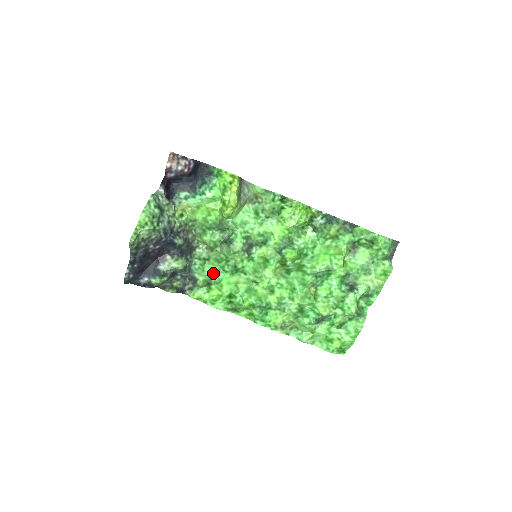
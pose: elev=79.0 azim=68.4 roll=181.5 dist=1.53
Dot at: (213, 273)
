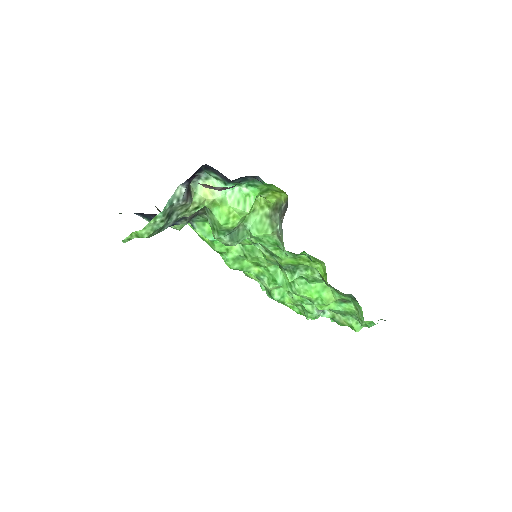
Dot at: (211, 233)
